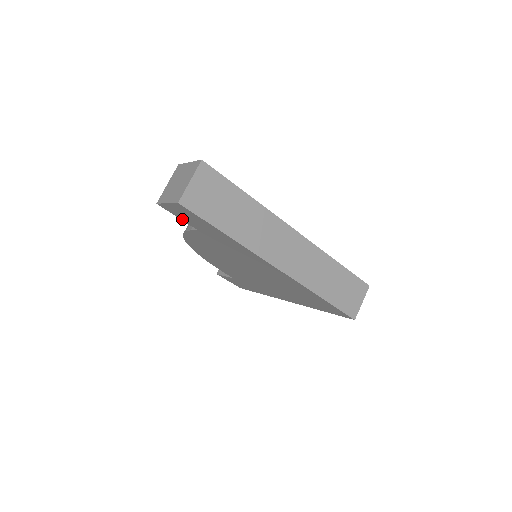
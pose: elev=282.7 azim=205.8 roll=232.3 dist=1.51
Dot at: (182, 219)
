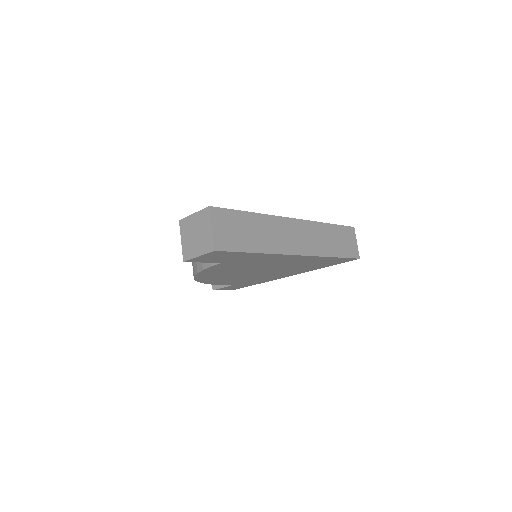
Dot at: (207, 262)
